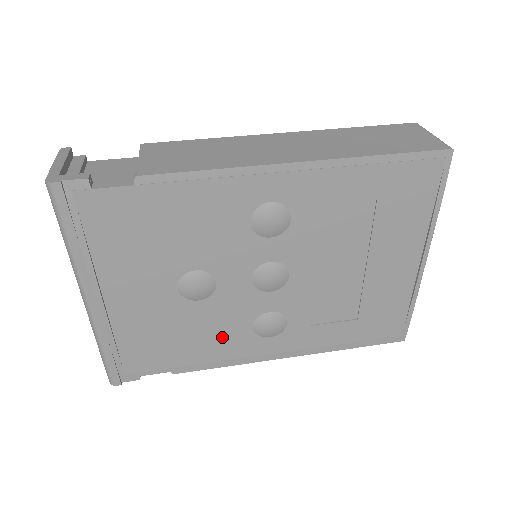
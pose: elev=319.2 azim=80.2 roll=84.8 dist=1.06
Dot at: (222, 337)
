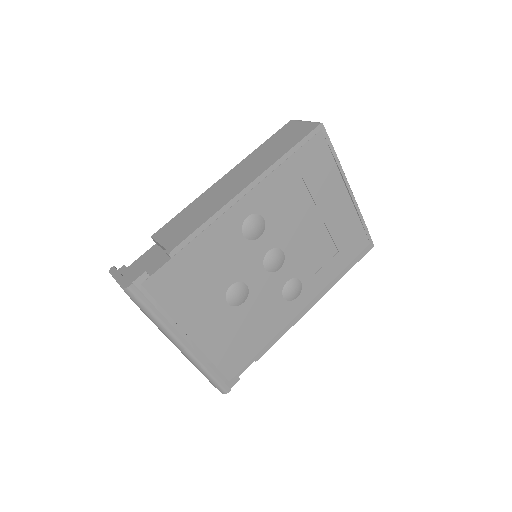
Dot at: (270, 317)
